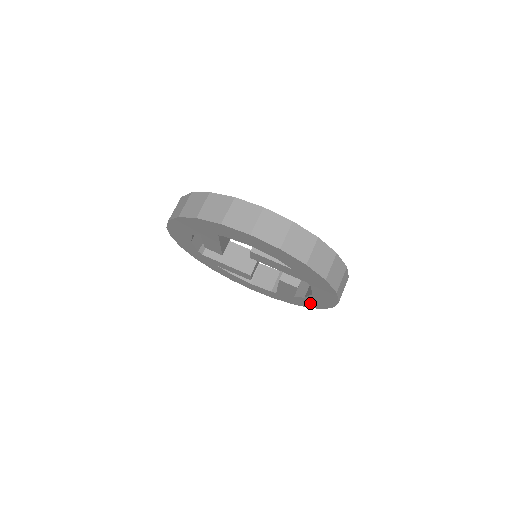
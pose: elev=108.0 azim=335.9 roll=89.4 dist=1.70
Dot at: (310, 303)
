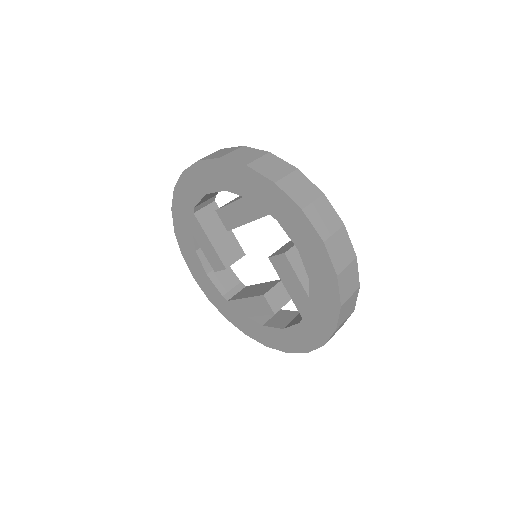
Dot at: (259, 333)
